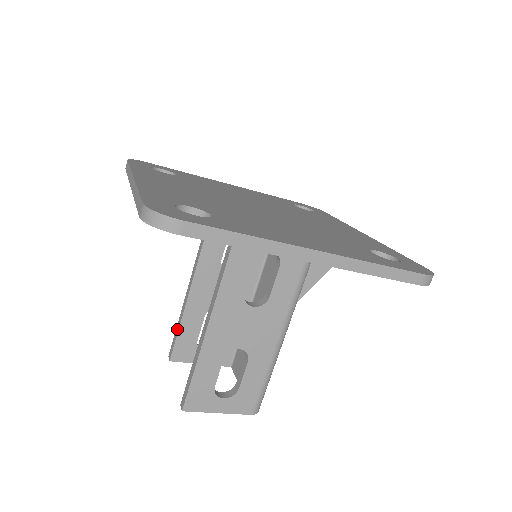
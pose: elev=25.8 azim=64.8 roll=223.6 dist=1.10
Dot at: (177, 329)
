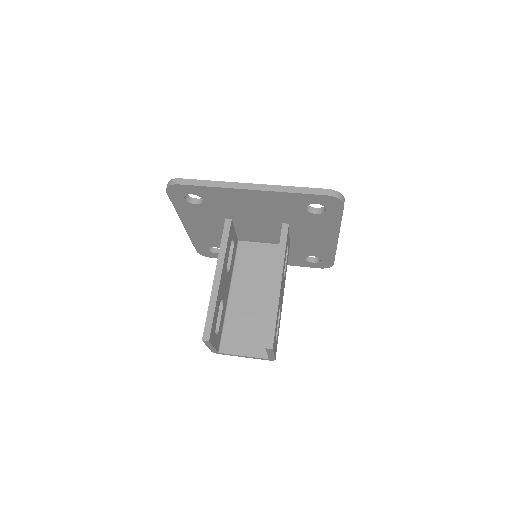
Dot at: (211, 313)
